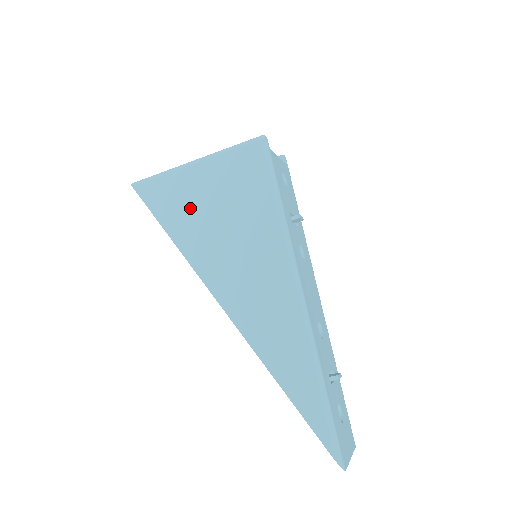
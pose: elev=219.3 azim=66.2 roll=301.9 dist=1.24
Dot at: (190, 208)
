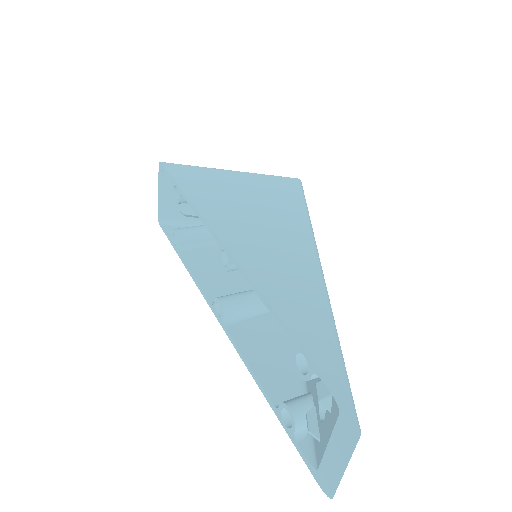
Dot at: (216, 186)
